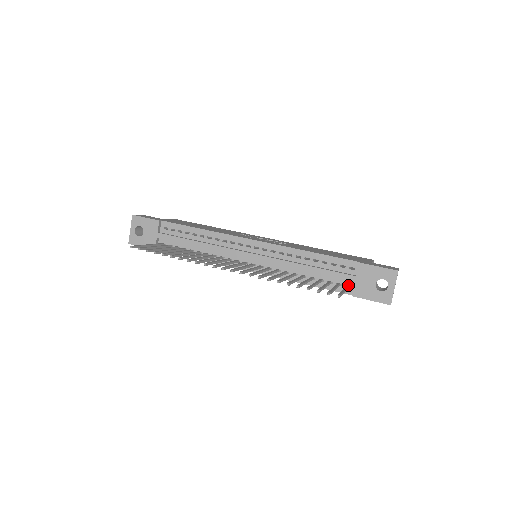
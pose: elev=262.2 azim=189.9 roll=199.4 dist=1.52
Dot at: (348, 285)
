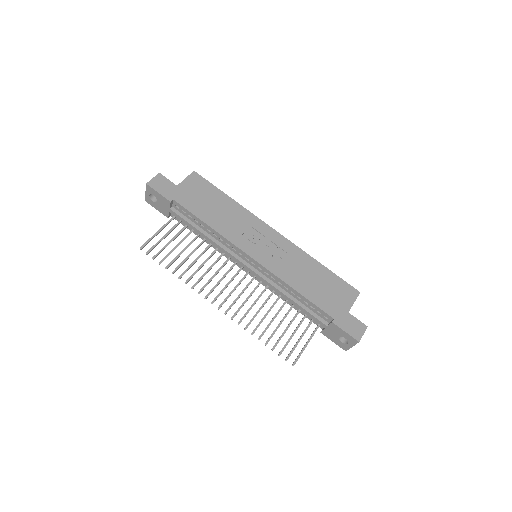
Dot at: occluded
